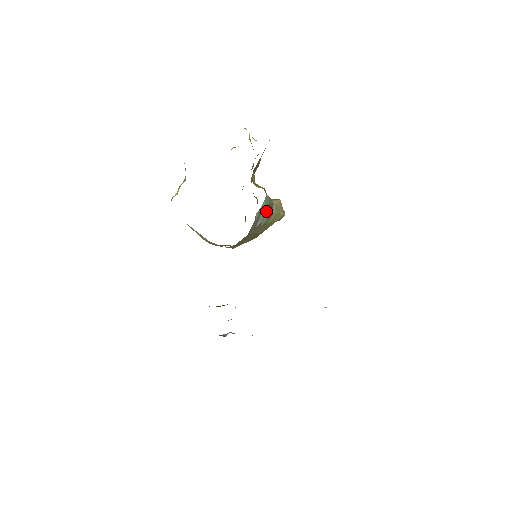
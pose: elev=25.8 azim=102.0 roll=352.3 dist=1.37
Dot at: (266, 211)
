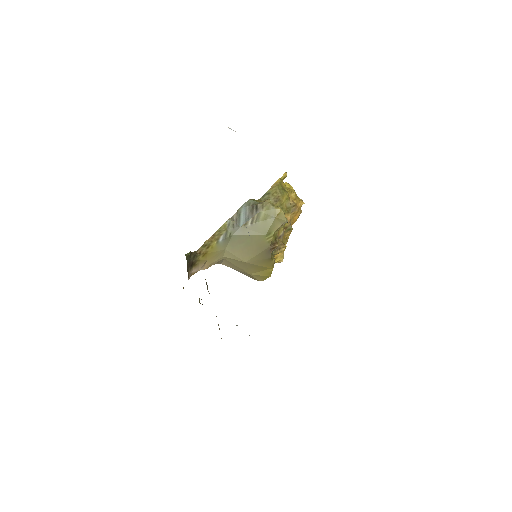
Dot at: (250, 212)
